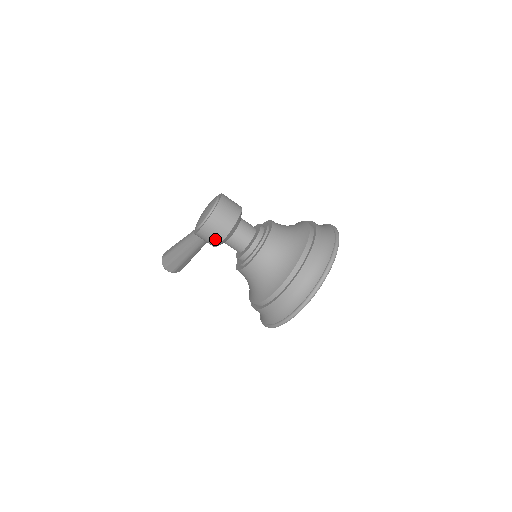
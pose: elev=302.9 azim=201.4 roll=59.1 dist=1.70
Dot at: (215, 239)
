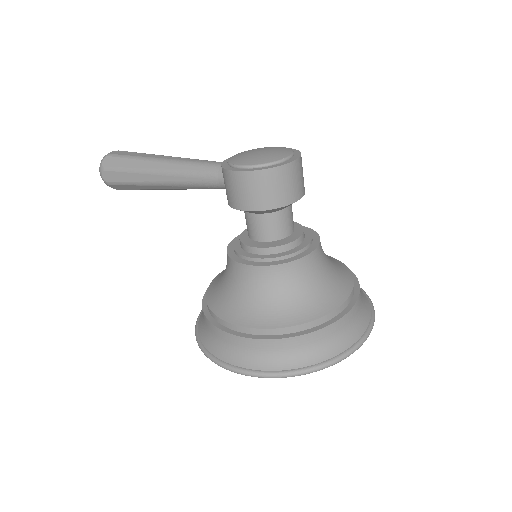
Dot at: (252, 200)
